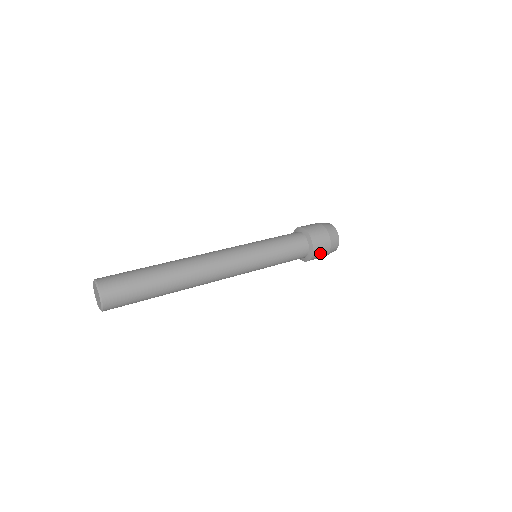
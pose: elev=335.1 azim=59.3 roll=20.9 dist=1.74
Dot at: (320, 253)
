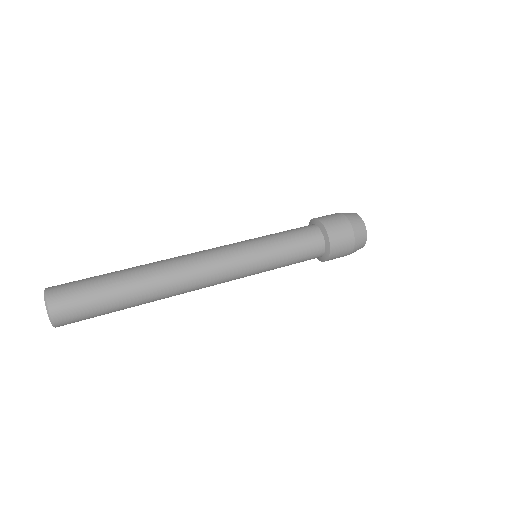
Dot at: occluded
